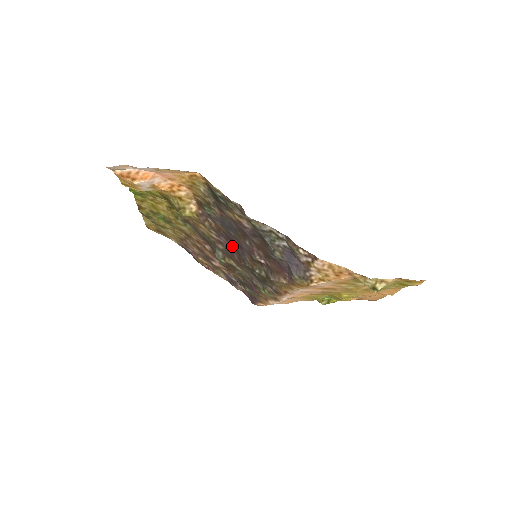
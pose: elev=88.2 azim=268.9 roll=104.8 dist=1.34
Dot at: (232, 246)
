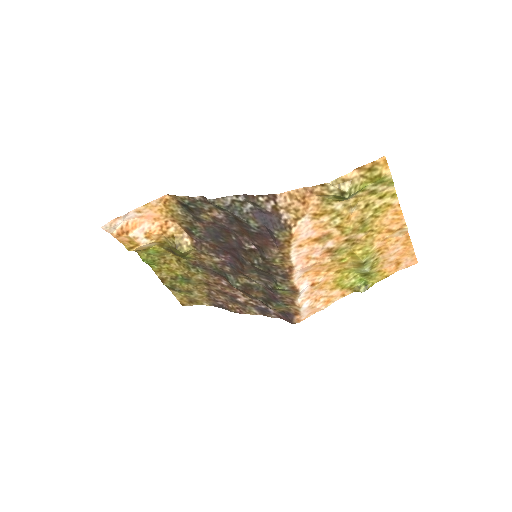
Dot at: (231, 257)
